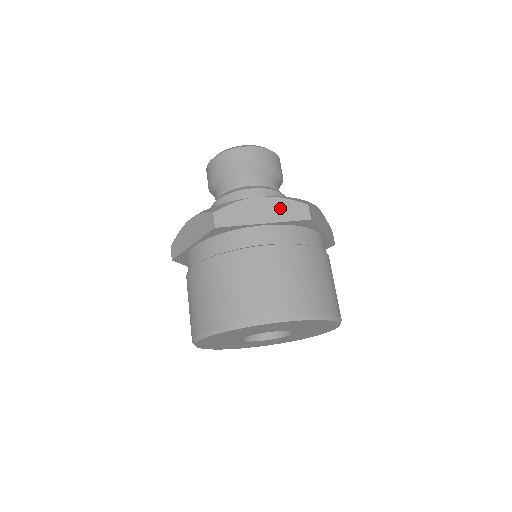
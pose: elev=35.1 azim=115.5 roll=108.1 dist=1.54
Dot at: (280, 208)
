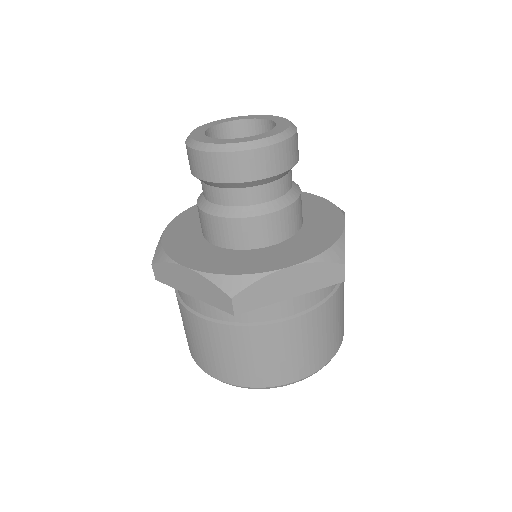
Dot at: (312, 276)
